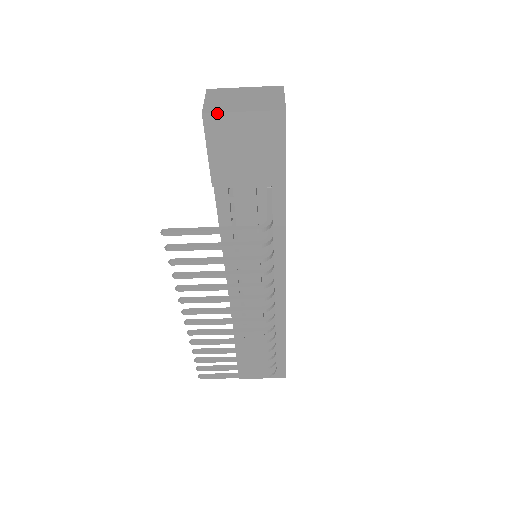
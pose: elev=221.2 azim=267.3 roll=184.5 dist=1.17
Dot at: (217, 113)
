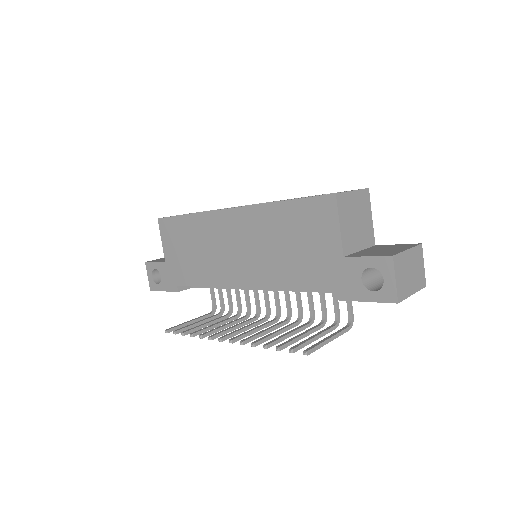
Dot at: occluded
